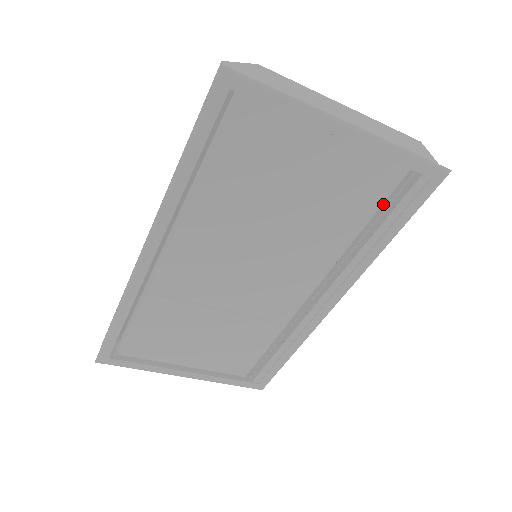
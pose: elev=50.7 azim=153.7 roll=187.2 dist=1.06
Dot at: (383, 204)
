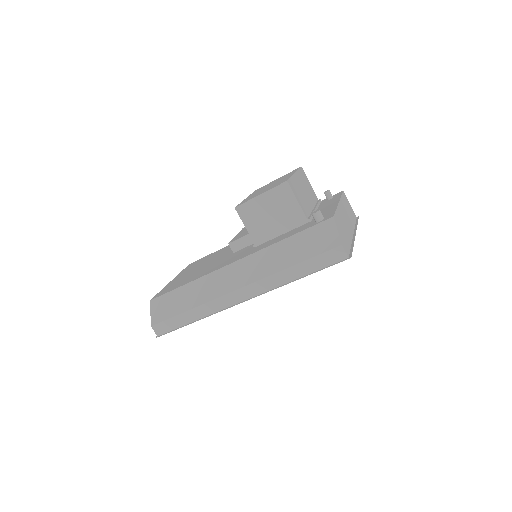
Dot at: occluded
